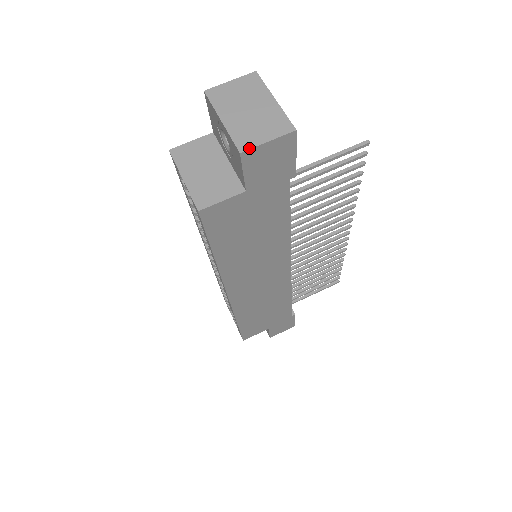
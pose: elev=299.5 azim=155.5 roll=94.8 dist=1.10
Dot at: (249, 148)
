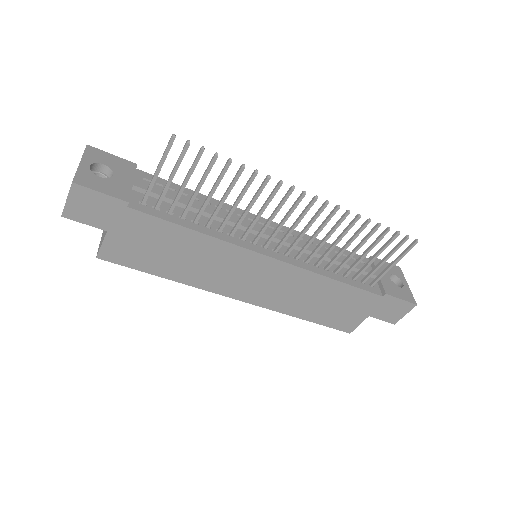
Dot at: (63, 210)
